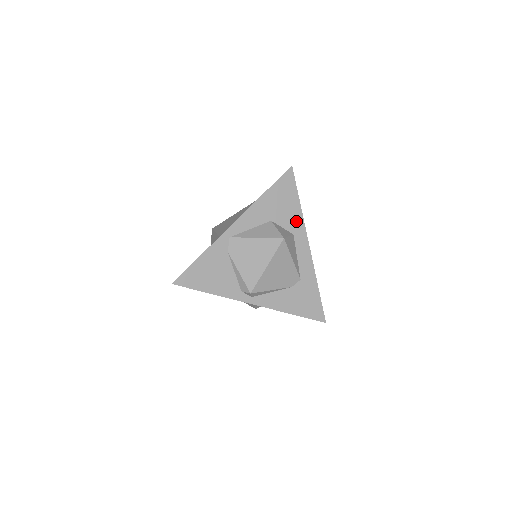
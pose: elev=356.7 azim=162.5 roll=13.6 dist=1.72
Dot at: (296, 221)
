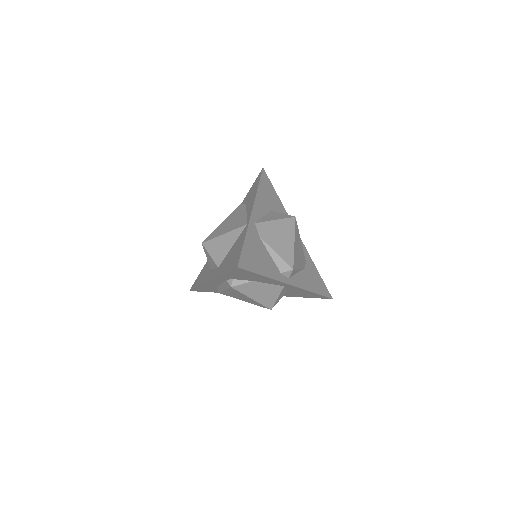
Dot at: (283, 212)
